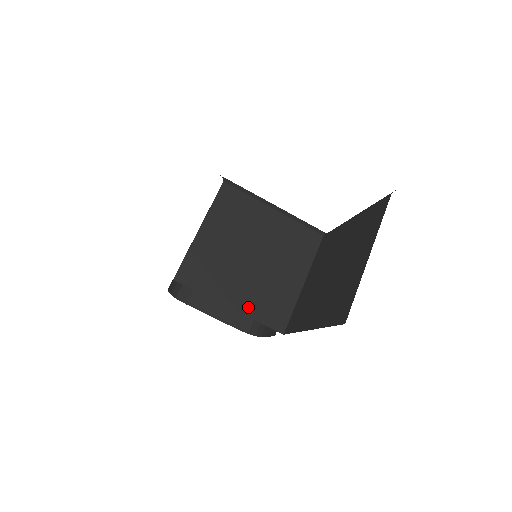
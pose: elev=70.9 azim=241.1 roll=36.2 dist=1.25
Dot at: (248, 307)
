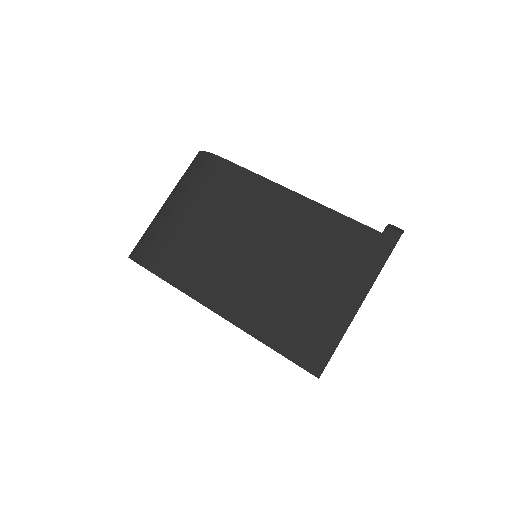
Dot at: occluded
